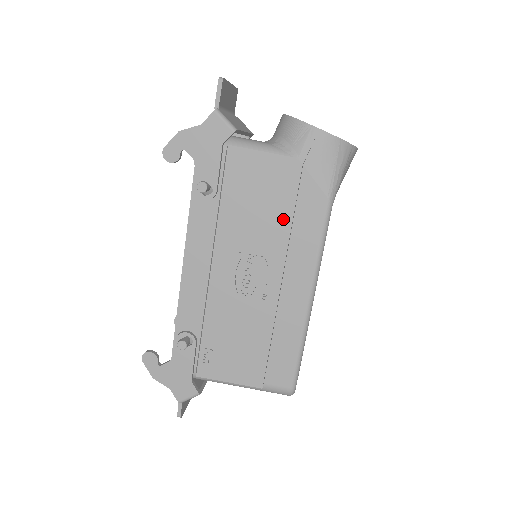
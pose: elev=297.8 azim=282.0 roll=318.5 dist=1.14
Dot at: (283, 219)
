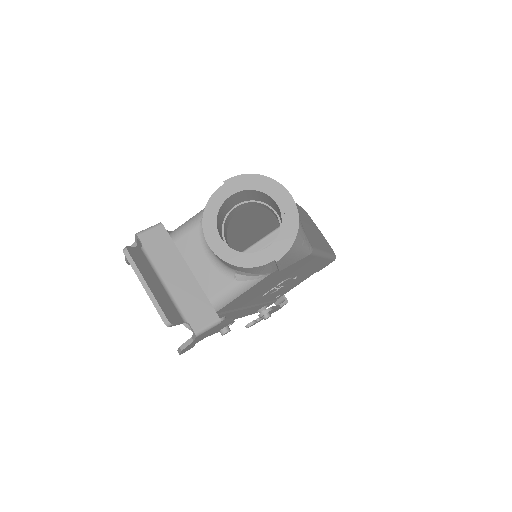
Dot at: (283, 275)
